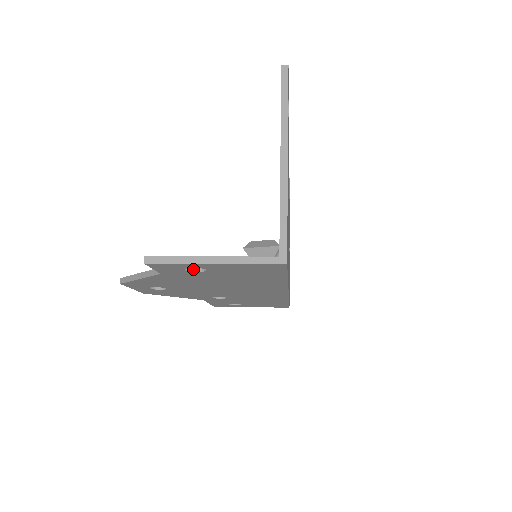
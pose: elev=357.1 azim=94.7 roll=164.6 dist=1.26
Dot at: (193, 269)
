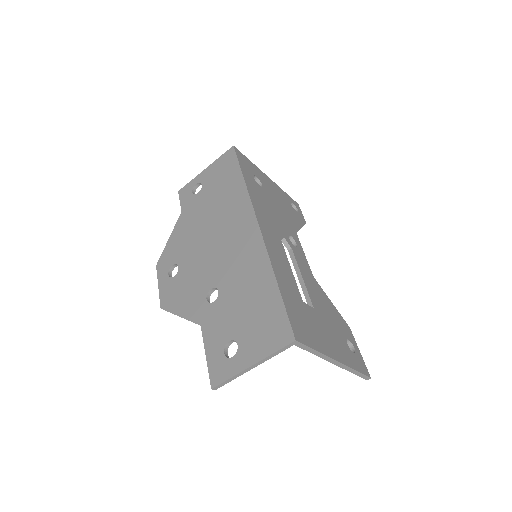
Dot at: (197, 195)
